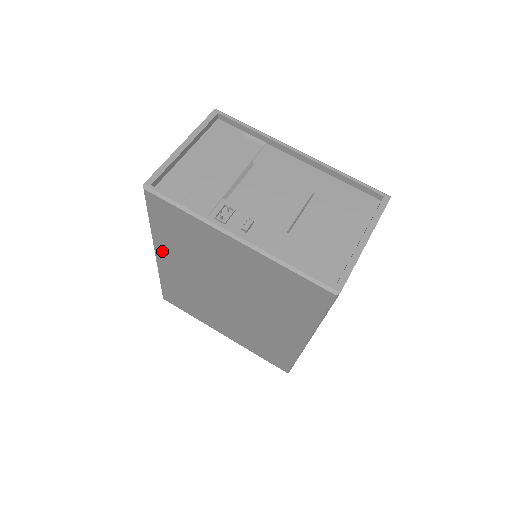
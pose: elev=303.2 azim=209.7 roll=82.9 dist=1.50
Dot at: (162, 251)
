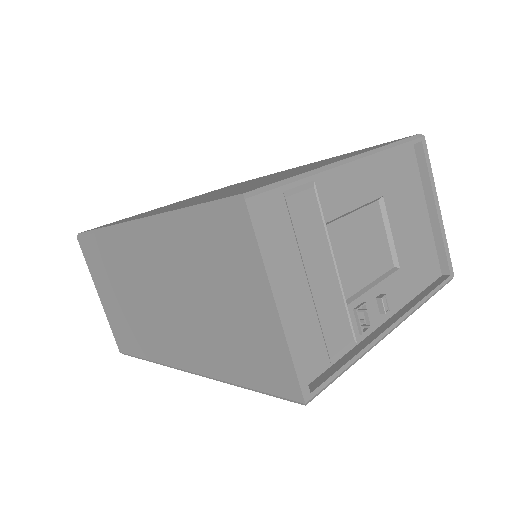
Dot at: occluded
